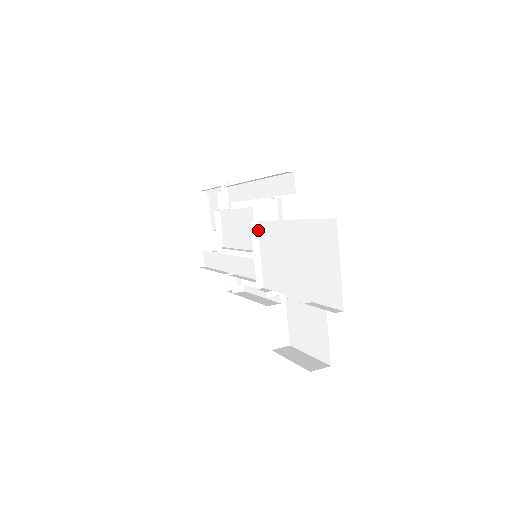
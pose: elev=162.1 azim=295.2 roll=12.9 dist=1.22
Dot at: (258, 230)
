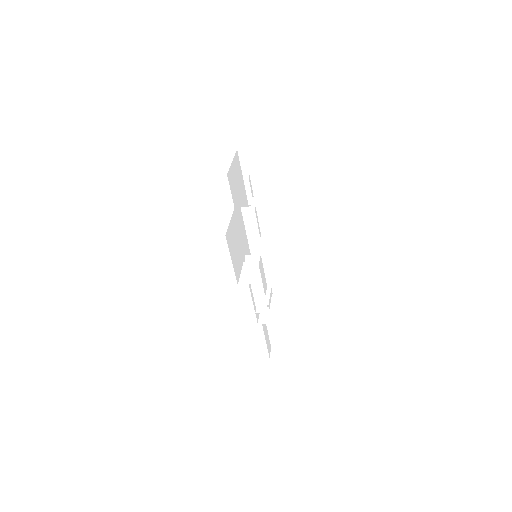
Dot at: occluded
